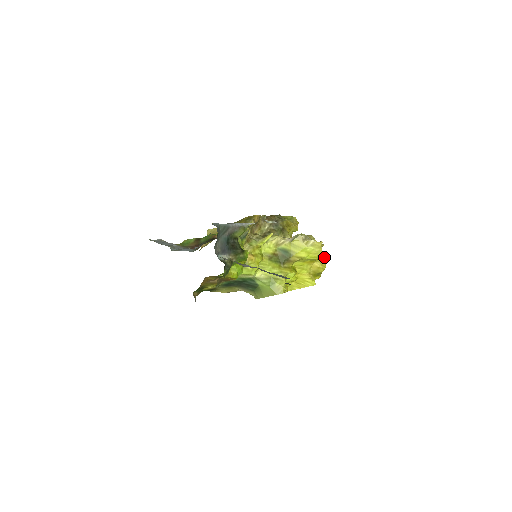
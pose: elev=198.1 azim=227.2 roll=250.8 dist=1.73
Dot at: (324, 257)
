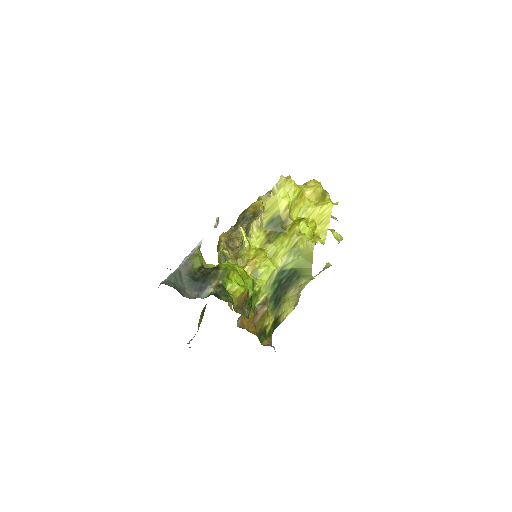
Dot at: occluded
